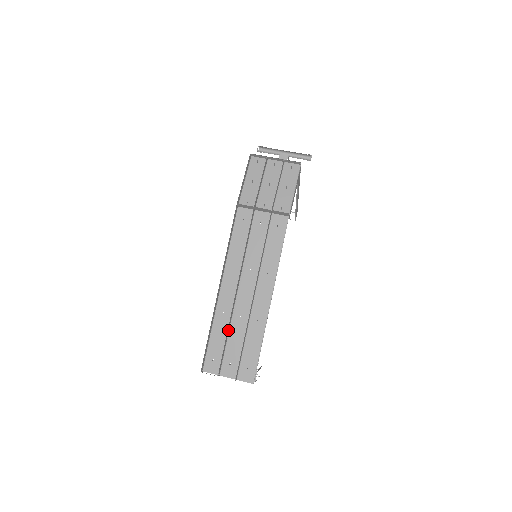
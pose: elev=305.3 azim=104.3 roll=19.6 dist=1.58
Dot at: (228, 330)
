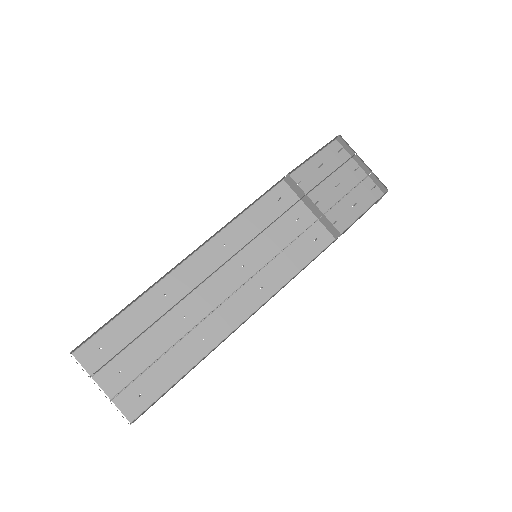
Dot at: (154, 322)
